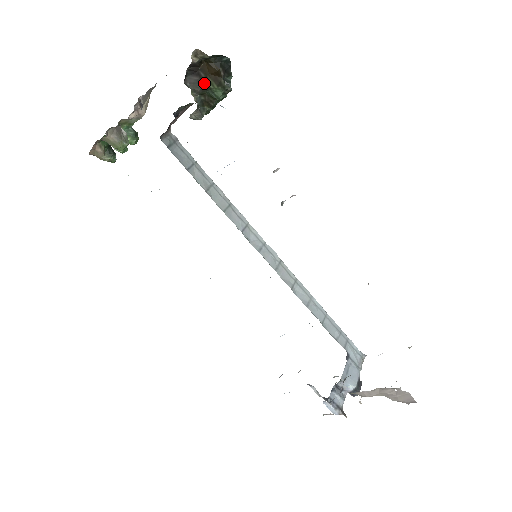
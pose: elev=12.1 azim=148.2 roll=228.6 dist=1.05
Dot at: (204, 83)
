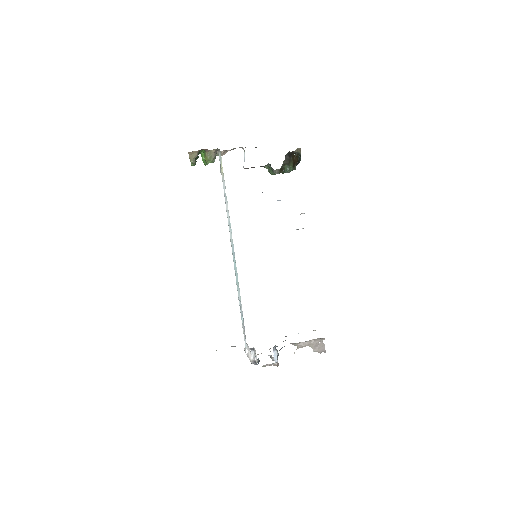
Dot at: (290, 161)
